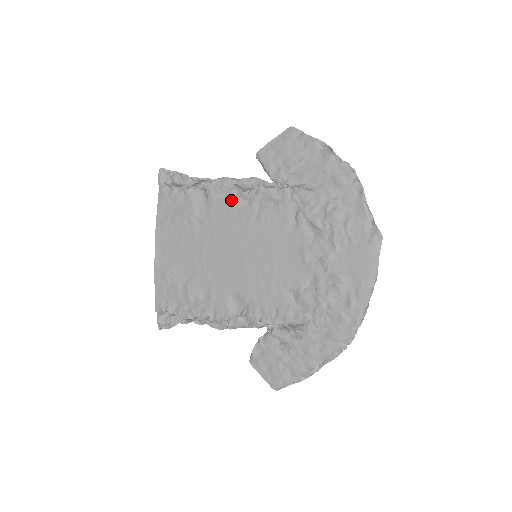
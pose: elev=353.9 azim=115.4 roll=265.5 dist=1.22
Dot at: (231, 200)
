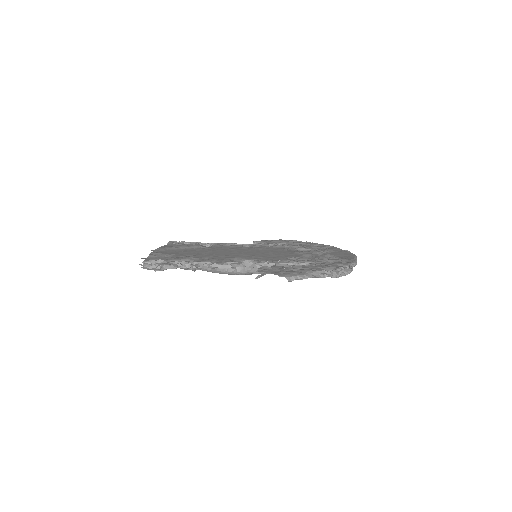
Dot at: (234, 246)
